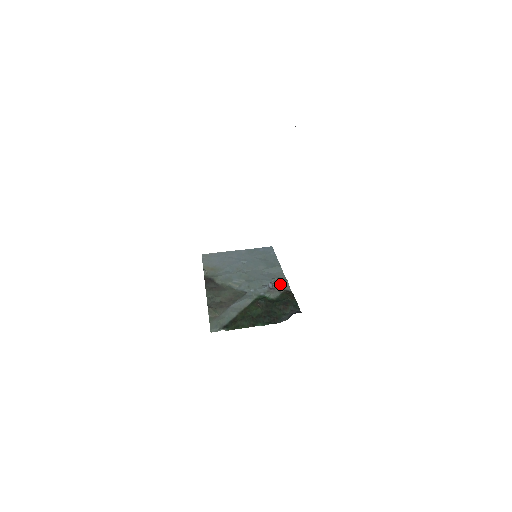
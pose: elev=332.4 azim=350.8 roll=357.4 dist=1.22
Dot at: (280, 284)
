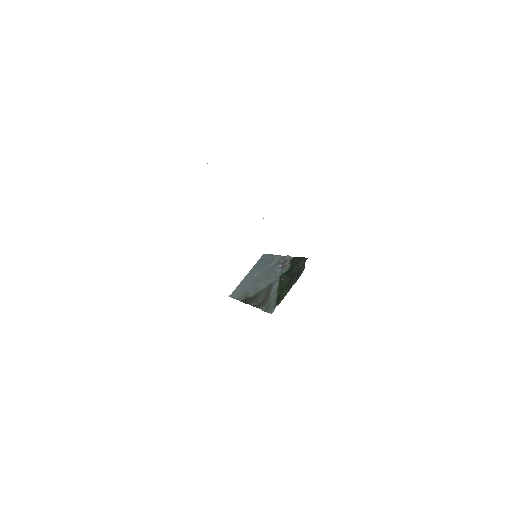
Dot at: occluded
